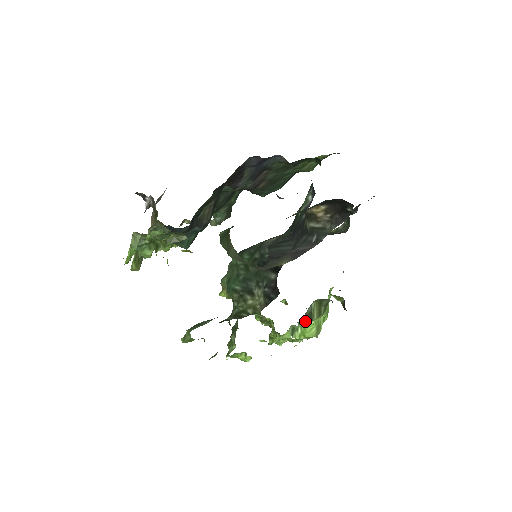
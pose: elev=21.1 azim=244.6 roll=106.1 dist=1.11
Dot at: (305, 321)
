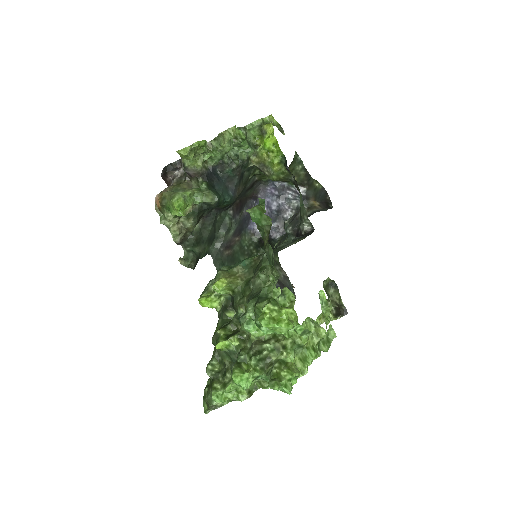
Dot at: occluded
